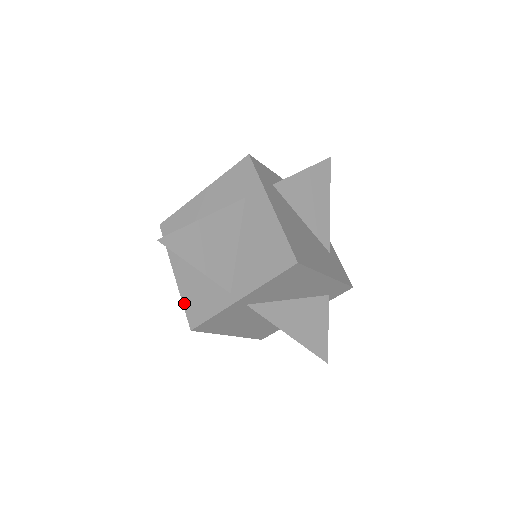
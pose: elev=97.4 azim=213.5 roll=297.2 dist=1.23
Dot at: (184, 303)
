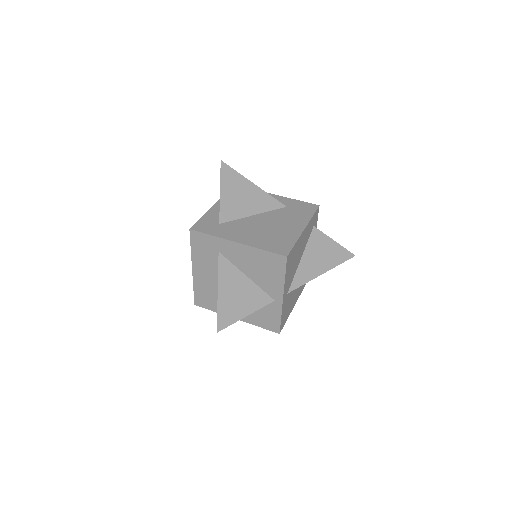
Dot at: (259, 326)
